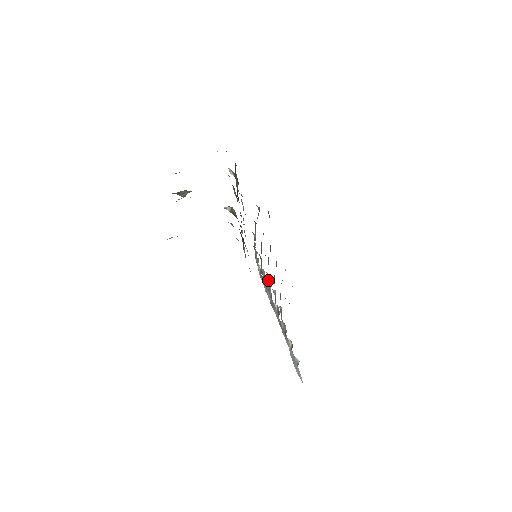
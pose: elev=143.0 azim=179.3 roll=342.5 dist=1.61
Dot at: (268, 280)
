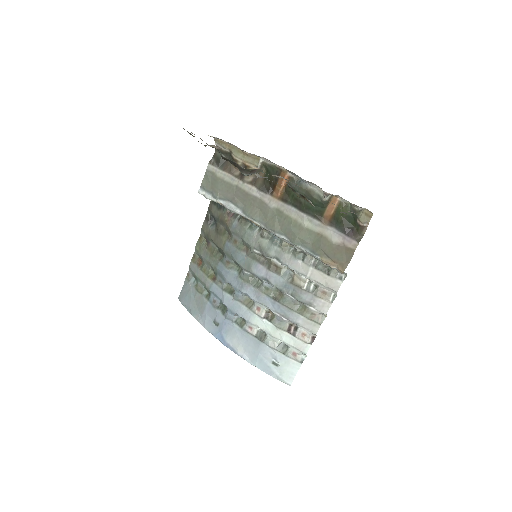
Dot at: (253, 283)
